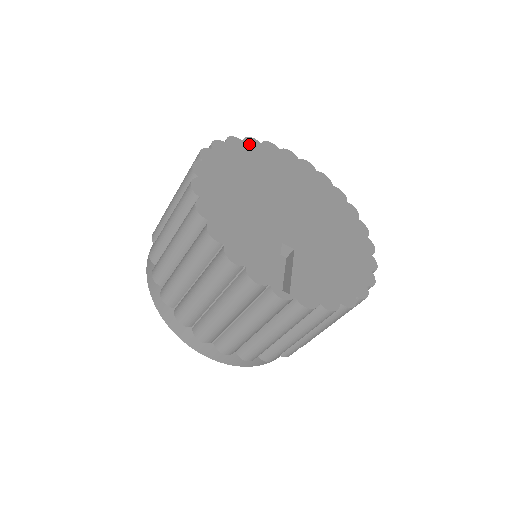
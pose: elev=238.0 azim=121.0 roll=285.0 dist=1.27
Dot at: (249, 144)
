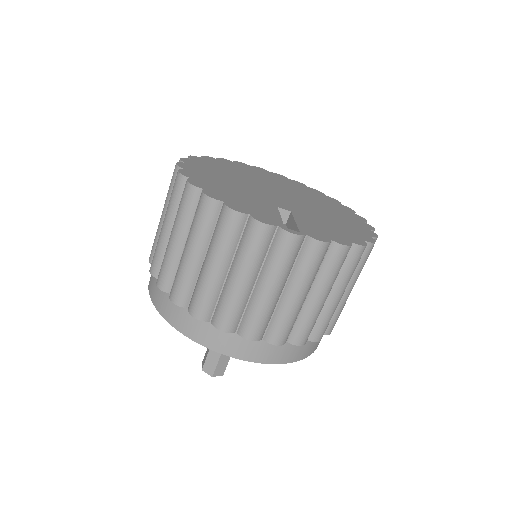
Dot at: (222, 161)
